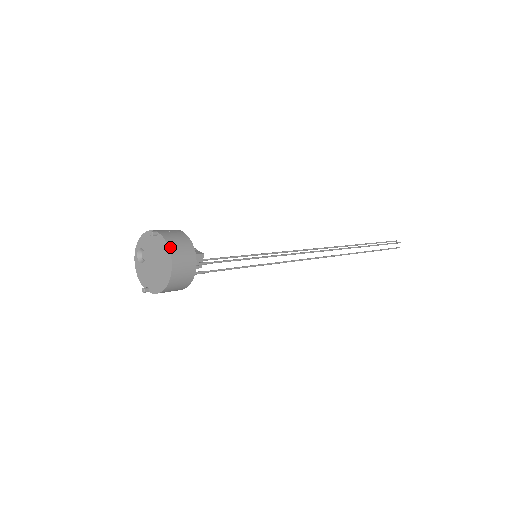
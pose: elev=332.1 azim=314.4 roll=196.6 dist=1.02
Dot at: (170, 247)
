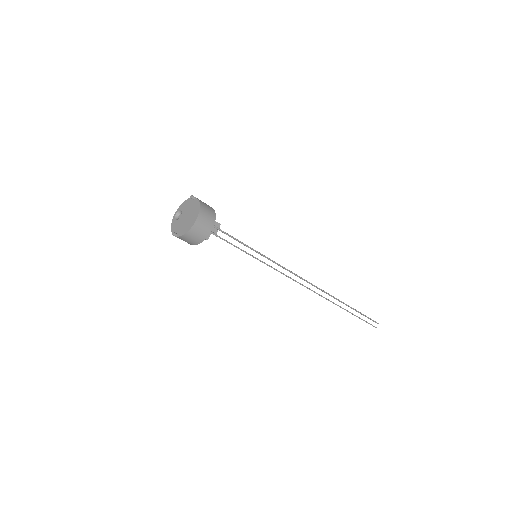
Dot at: (201, 204)
